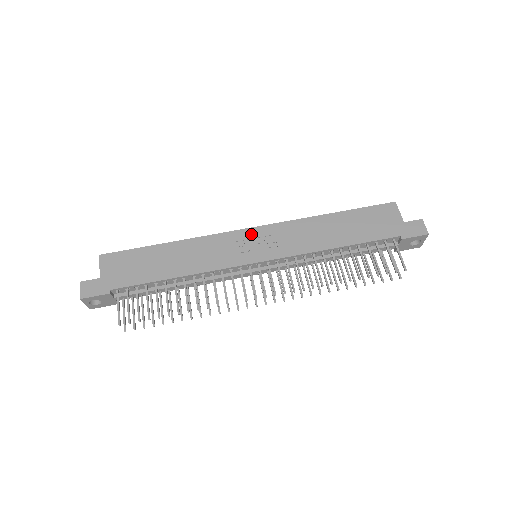
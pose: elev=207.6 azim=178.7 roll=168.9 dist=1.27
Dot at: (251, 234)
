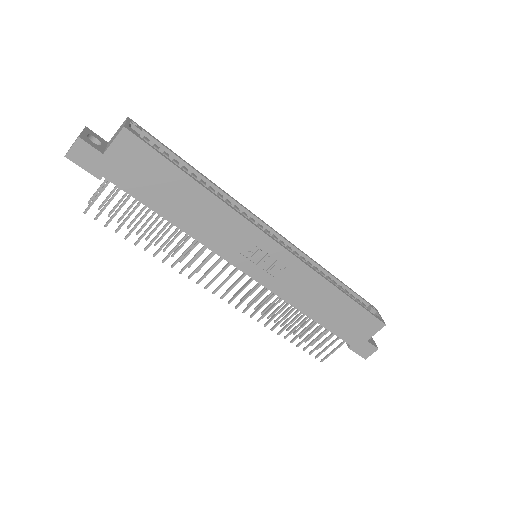
Dot at: (272, 249)
